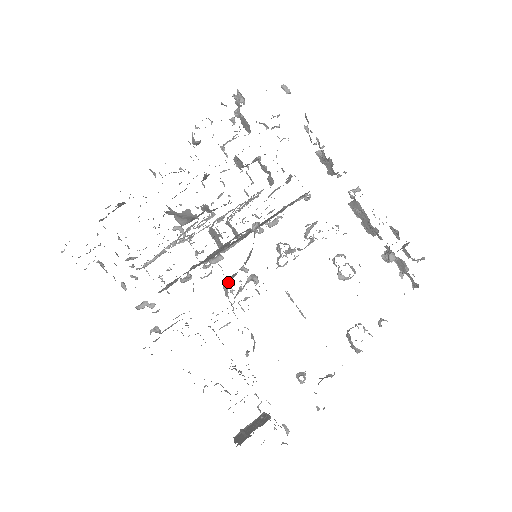
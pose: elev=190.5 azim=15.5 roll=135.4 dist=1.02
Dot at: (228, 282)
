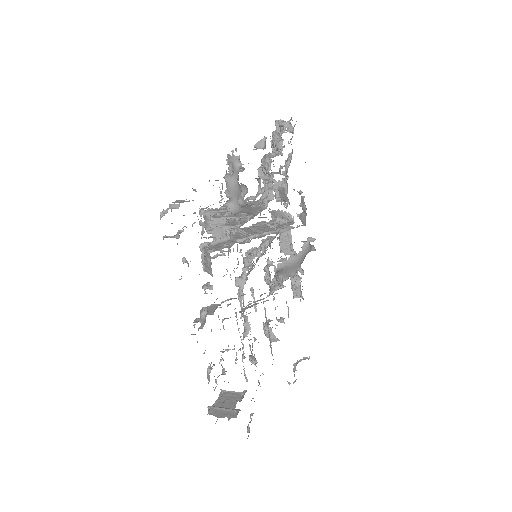
Dot at: (285, 279)
